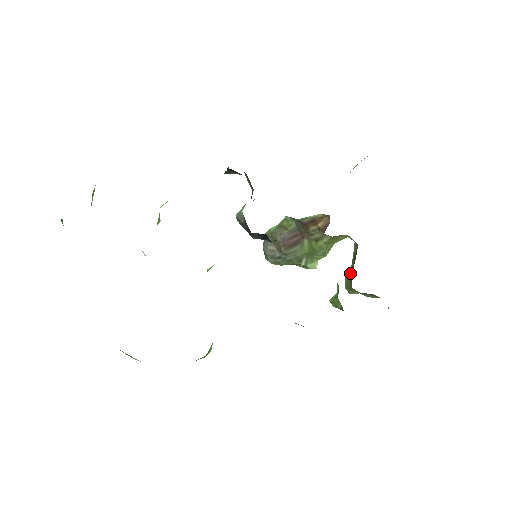
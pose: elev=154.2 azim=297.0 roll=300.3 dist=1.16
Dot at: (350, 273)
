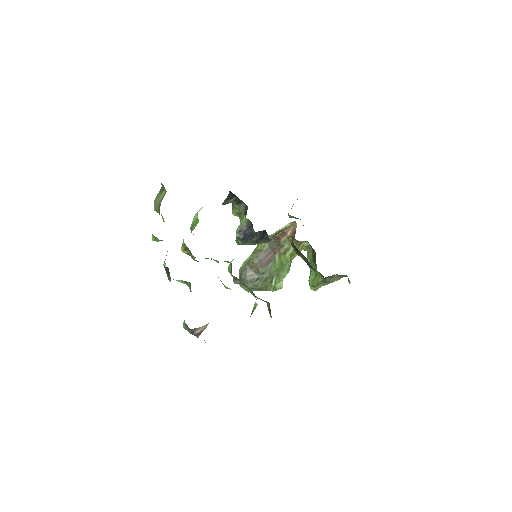
Dot at: occluded
